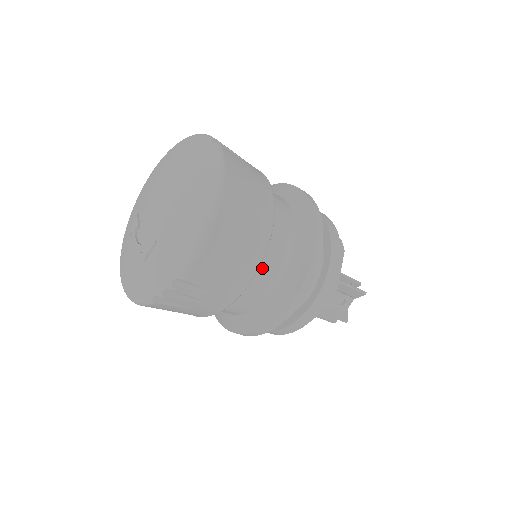
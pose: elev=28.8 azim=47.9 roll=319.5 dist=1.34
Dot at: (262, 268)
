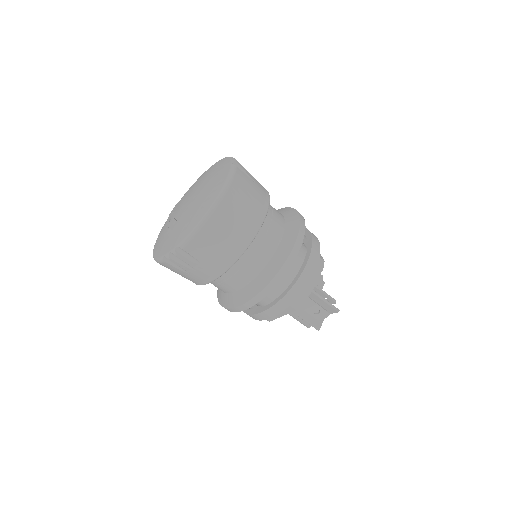
Dot at: (245, 260)
